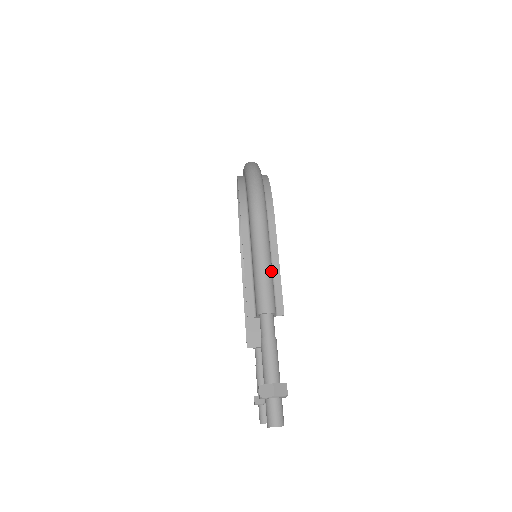
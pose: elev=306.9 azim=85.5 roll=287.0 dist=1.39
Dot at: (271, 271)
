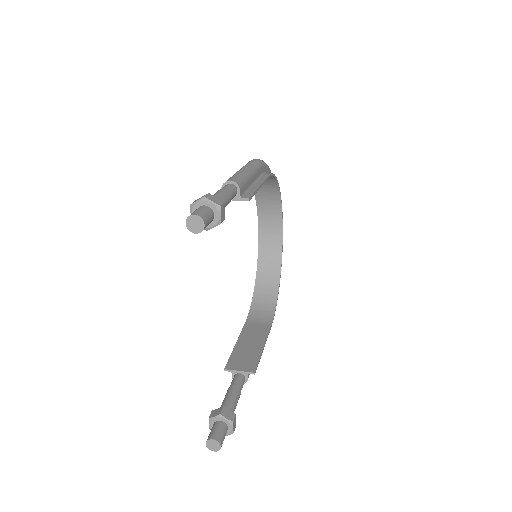
Dot at: (249, 176)
